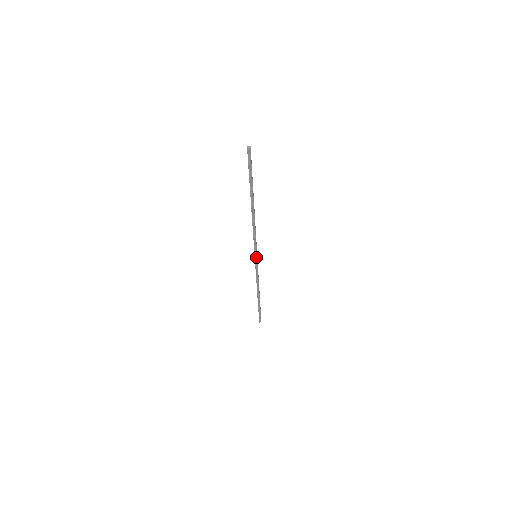
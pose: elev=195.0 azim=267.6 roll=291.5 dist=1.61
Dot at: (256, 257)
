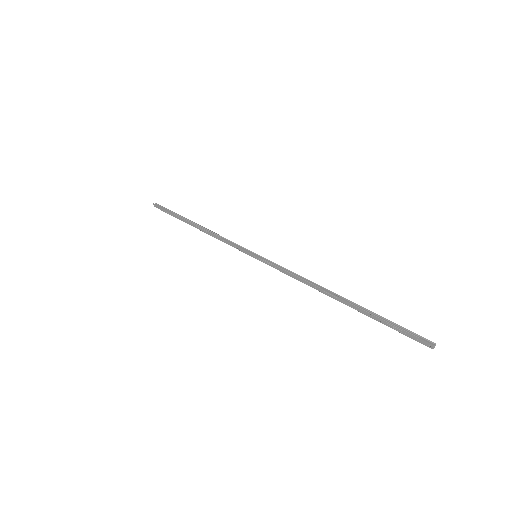
Dot at: (256, 257)
